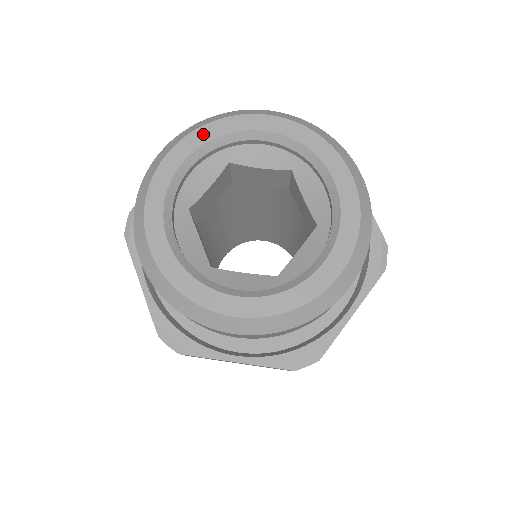
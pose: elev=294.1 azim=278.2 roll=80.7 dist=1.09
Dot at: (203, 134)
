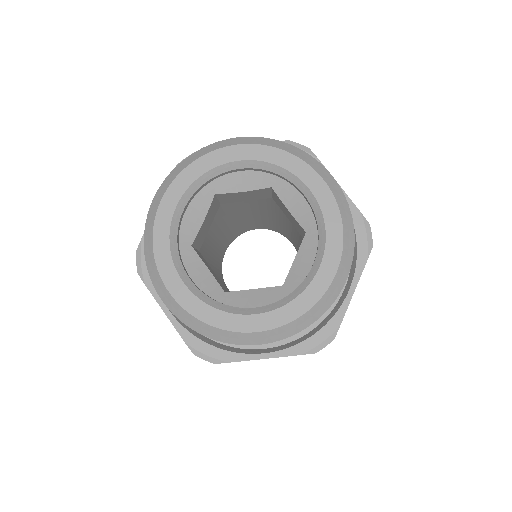
Dot at: (186, 177)
